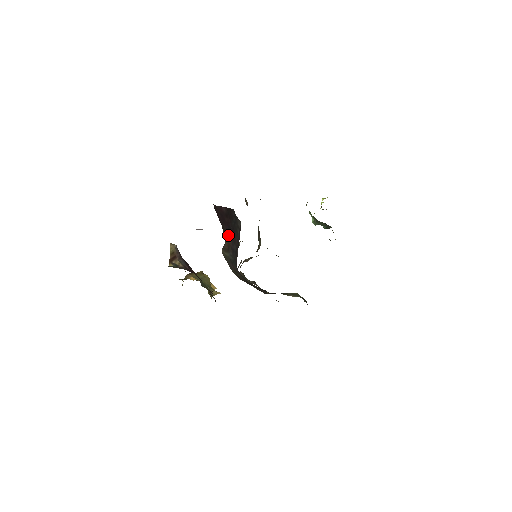
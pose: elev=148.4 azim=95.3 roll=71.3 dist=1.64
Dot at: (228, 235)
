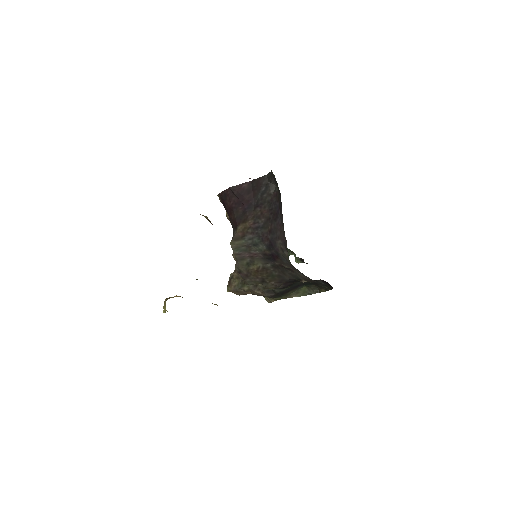
Dot at: (246, 216)
